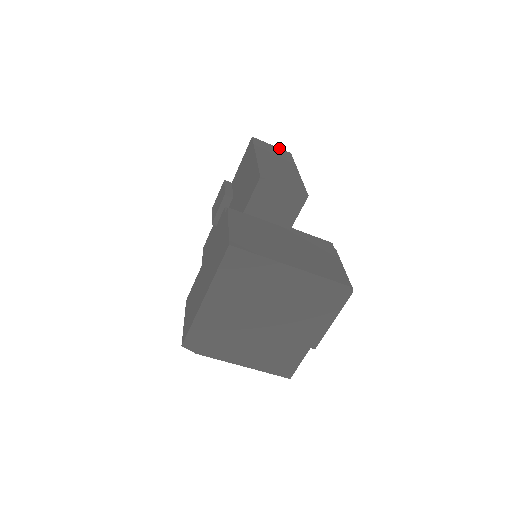
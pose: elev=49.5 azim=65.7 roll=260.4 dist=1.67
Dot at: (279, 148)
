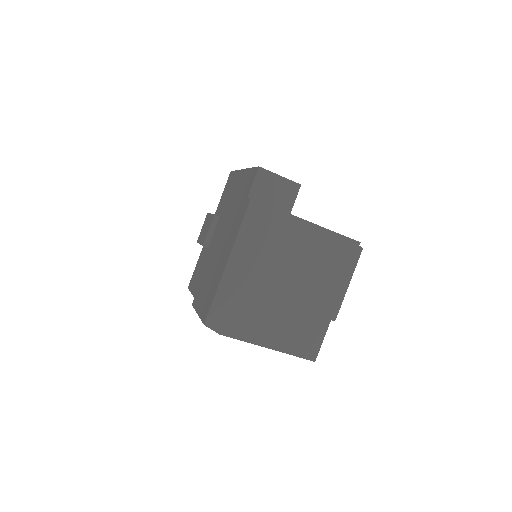
Dot at: occluded
